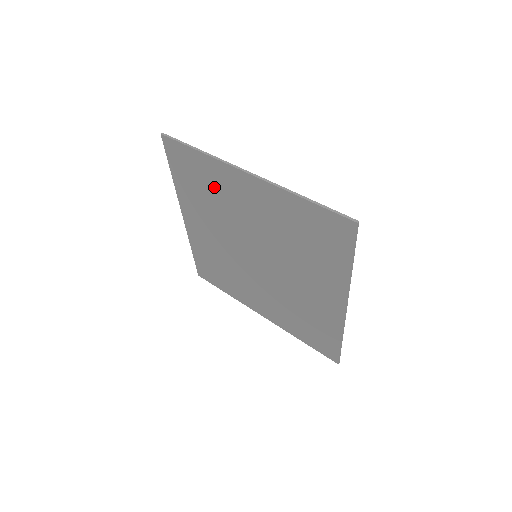
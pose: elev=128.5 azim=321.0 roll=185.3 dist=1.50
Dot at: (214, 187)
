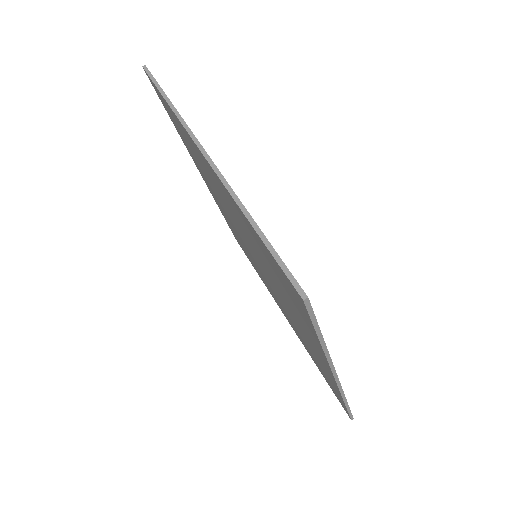
Dot at: (196, 155)
